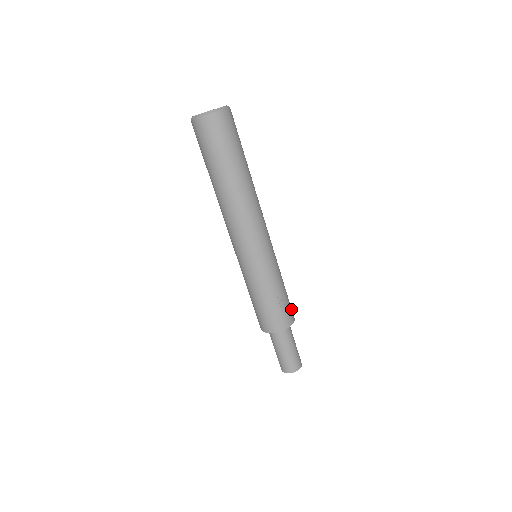
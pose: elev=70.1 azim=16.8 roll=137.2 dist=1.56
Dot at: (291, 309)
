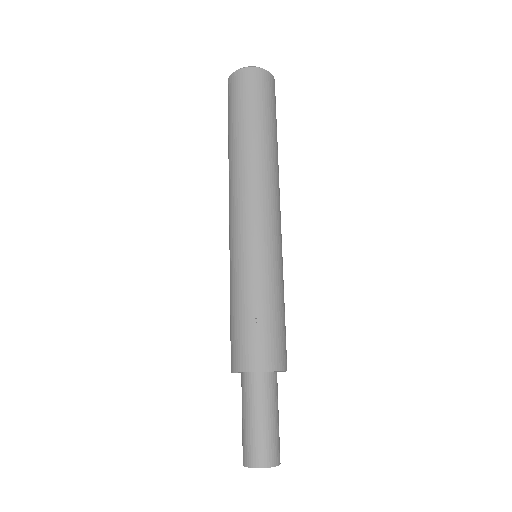
Dot at: (277, 350)
